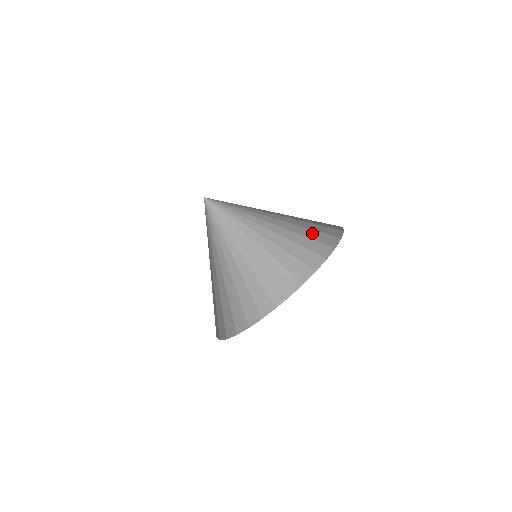
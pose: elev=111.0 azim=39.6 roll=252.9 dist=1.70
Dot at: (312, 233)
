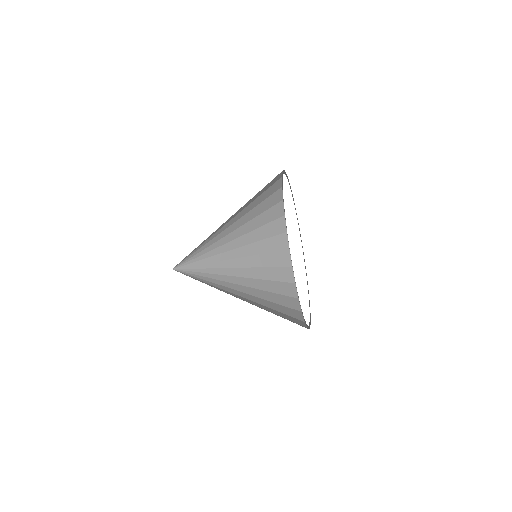
Dot at: (262, 206)
